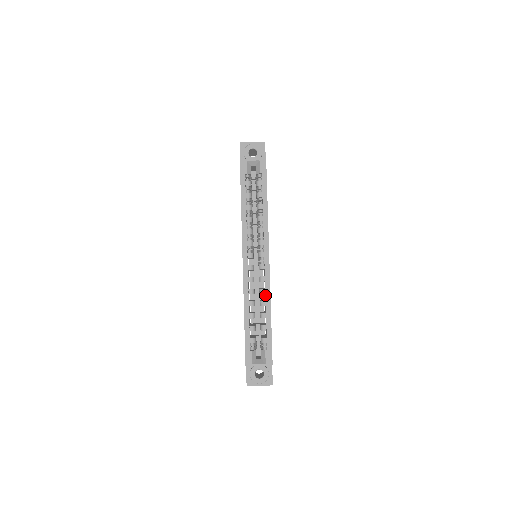
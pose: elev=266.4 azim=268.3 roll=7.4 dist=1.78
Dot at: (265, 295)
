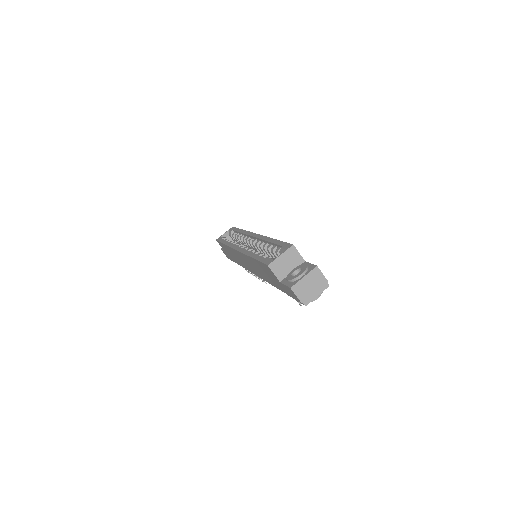
Dot at: (262, 240)
